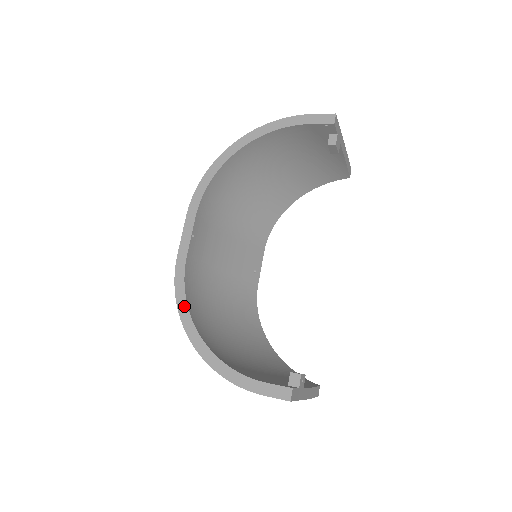
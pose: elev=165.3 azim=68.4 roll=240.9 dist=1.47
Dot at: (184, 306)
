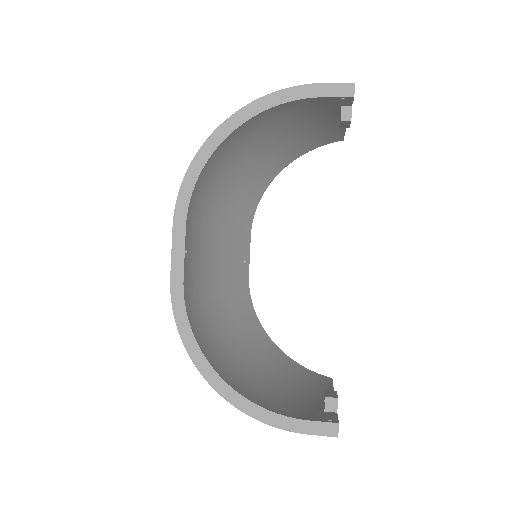
Dot at: (192, 341)
